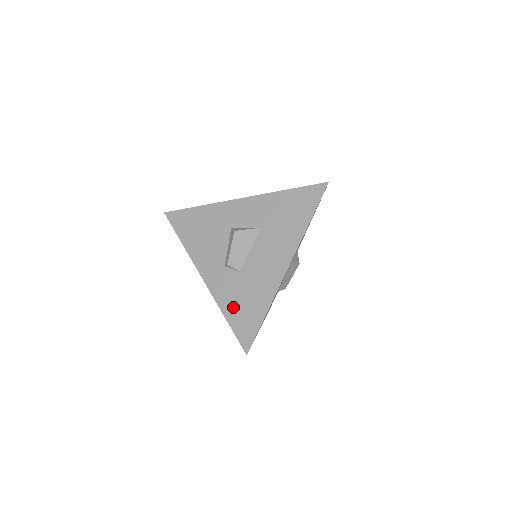
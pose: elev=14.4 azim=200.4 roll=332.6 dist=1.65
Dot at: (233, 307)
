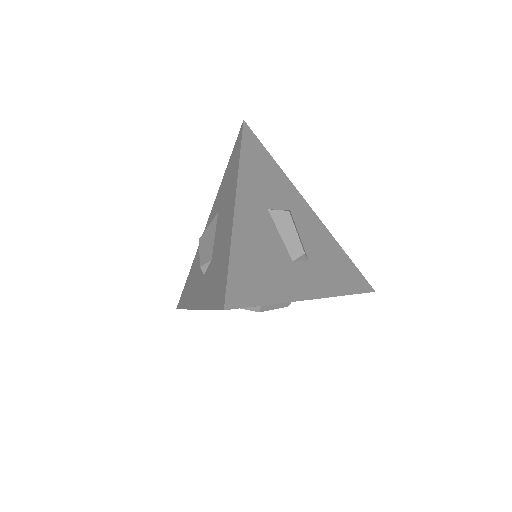
Dot at: (211, 291)
